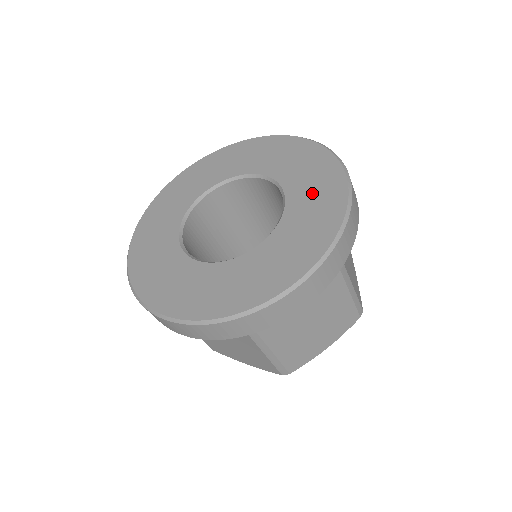
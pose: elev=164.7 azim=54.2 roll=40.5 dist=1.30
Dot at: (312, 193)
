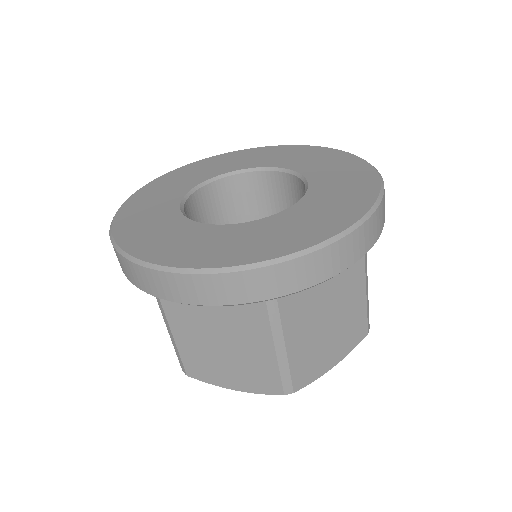
Dot at: (337, 174)
